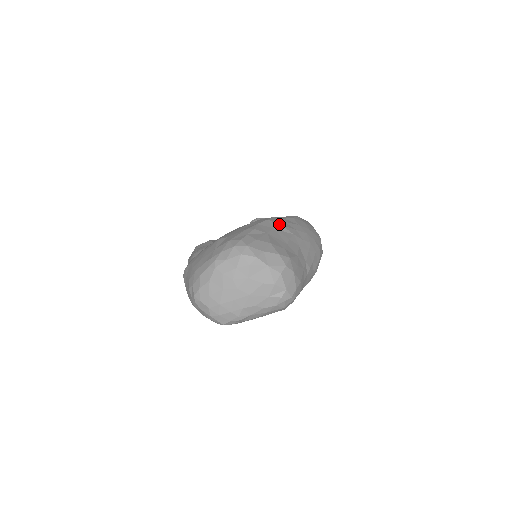
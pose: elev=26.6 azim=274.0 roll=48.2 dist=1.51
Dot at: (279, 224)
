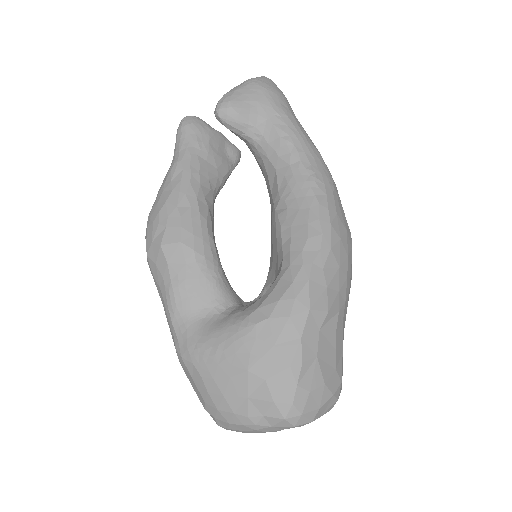
Dot at: (325, 311)
